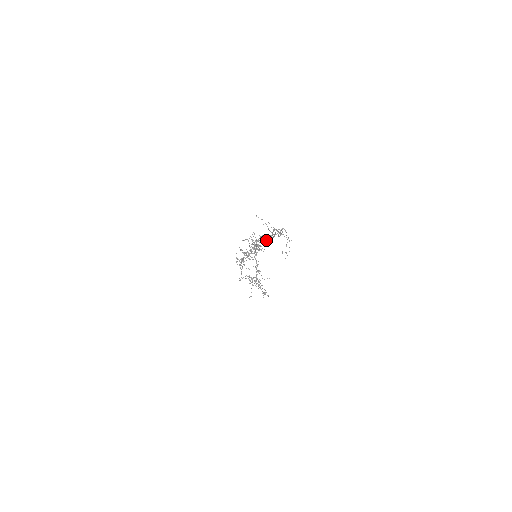
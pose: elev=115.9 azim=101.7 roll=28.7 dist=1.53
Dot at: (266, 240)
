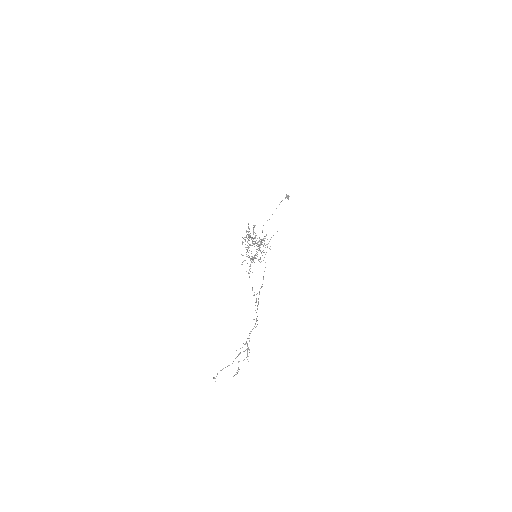
Dot at: occluded
